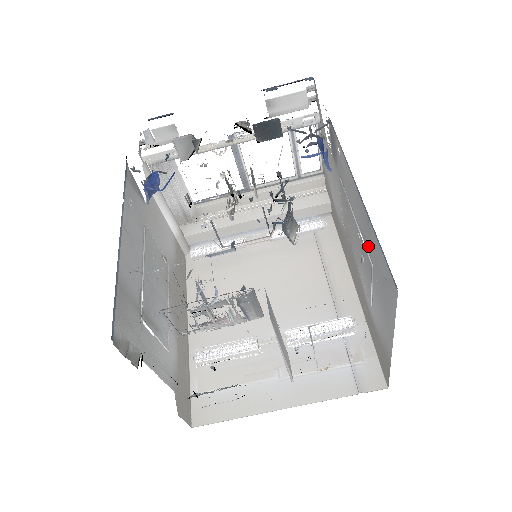
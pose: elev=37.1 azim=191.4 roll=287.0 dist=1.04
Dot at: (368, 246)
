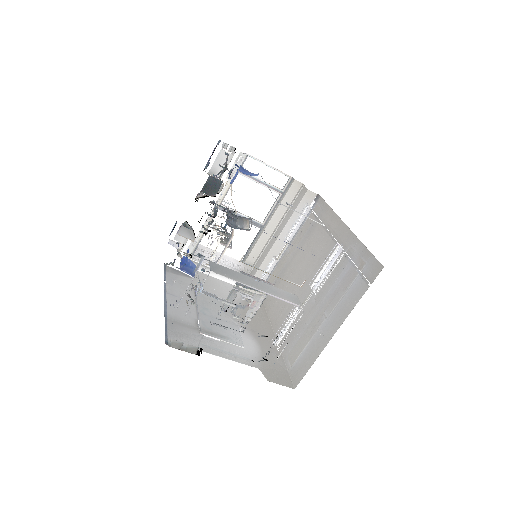
Dot at: occluded
